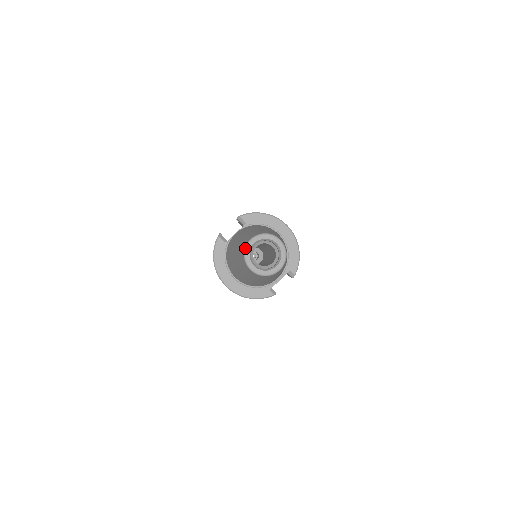
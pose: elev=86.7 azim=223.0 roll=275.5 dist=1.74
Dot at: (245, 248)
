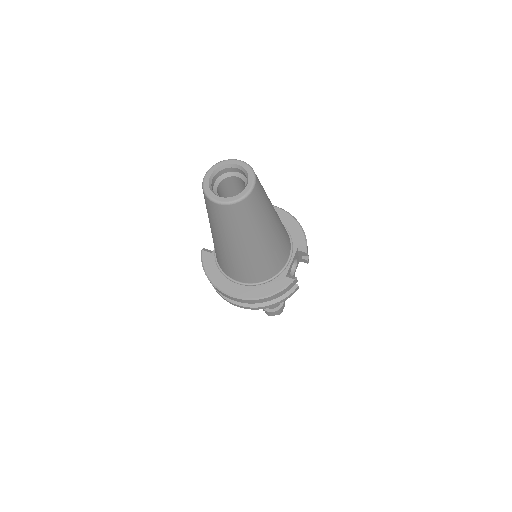
Dot at: (202, 186)
